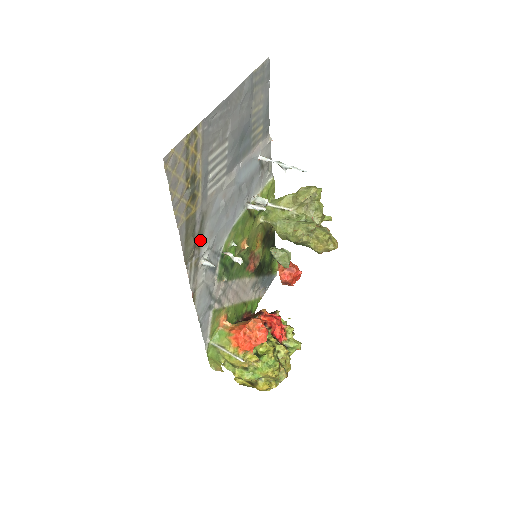
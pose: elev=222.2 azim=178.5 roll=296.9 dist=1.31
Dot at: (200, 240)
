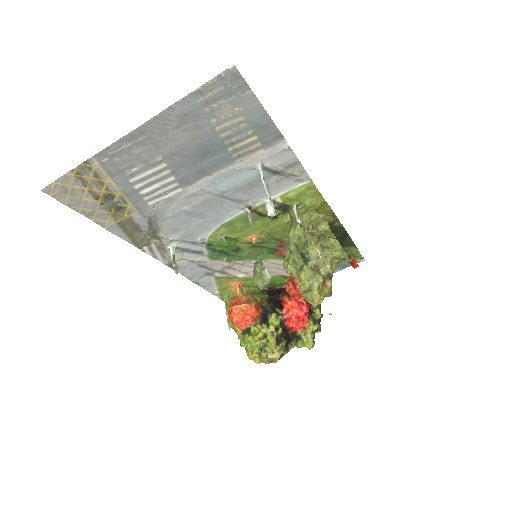
Dot at: (157, 233)
